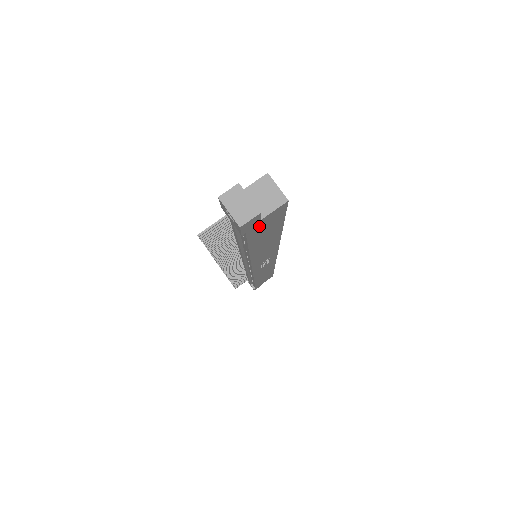
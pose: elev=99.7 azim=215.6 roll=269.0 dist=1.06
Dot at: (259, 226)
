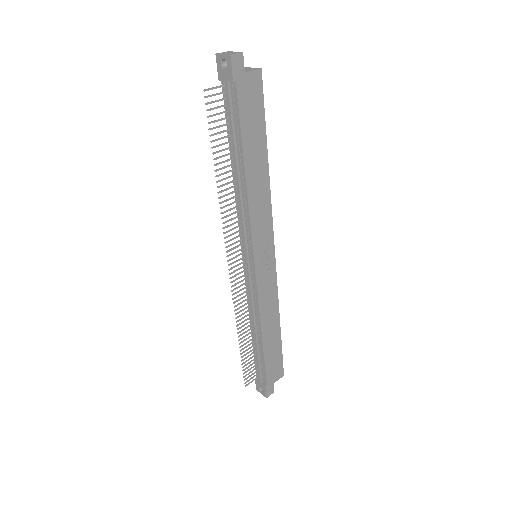
Dot at: (245, 89)
